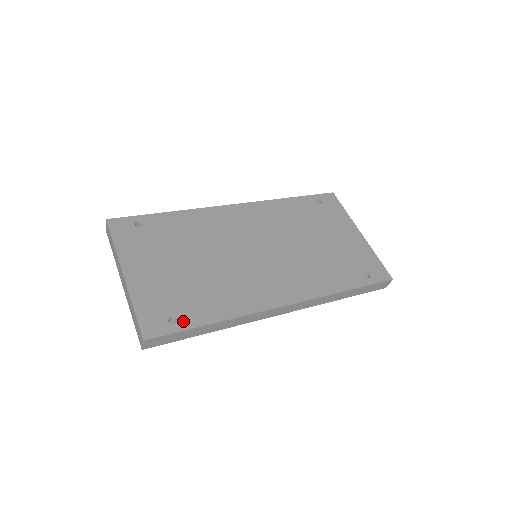
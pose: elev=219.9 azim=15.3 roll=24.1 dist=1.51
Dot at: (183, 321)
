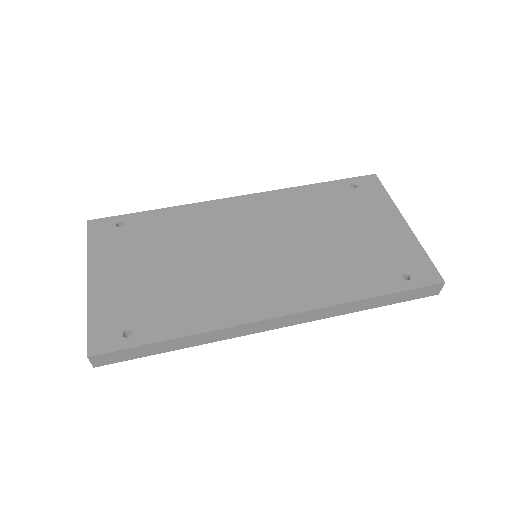
Dot at: (140, 335)
